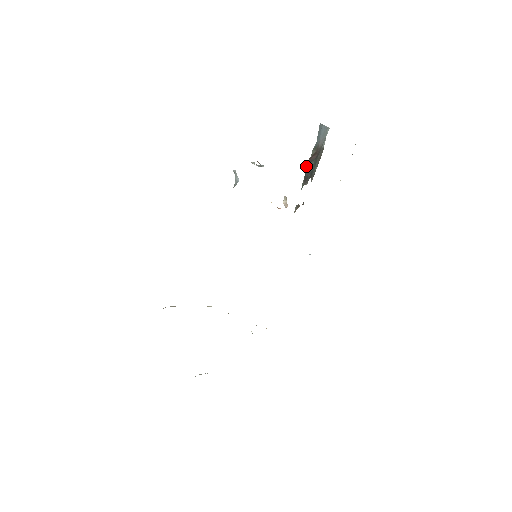
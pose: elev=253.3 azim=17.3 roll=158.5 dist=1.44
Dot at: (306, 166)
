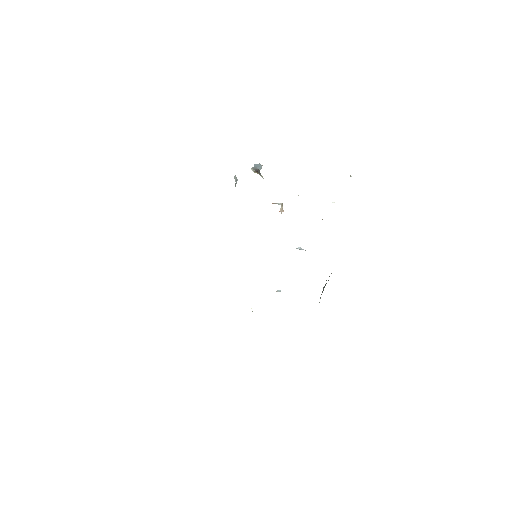
Dot at: (323, 288)
